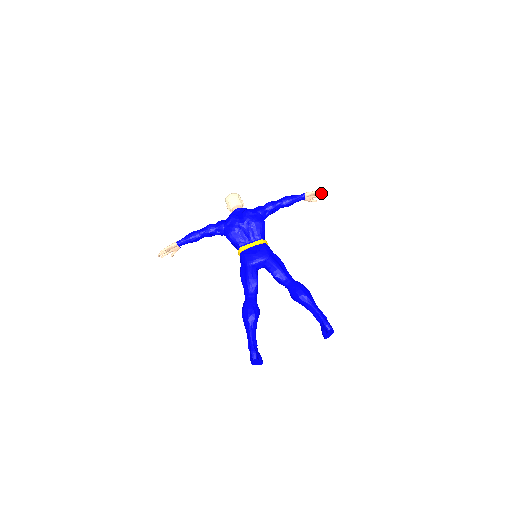
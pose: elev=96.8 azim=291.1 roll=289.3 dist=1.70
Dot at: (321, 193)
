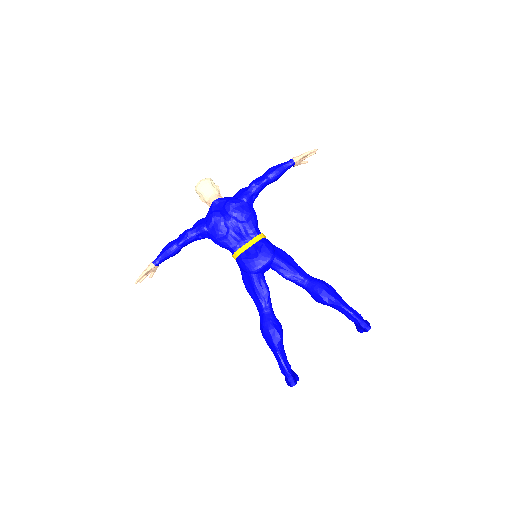
Dot at: (312, 152)
